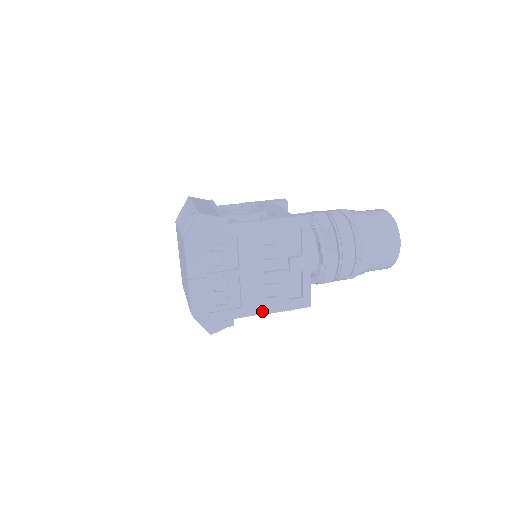
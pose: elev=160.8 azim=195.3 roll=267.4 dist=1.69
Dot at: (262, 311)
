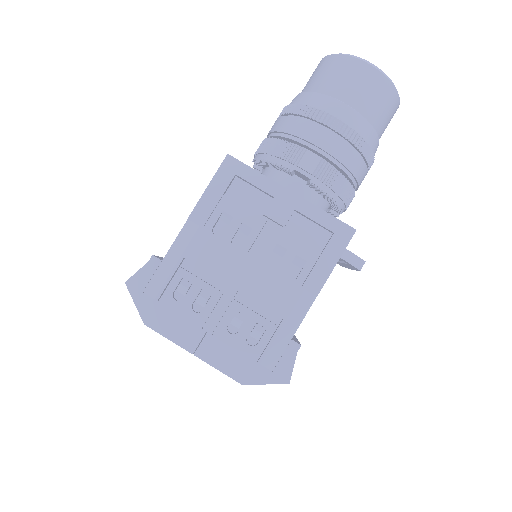
Dot at: (310, 297)
